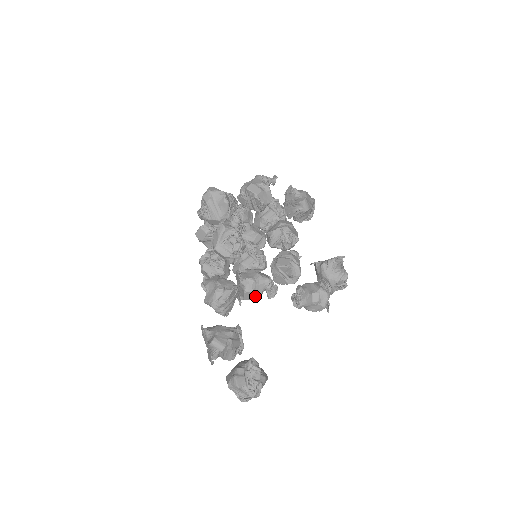
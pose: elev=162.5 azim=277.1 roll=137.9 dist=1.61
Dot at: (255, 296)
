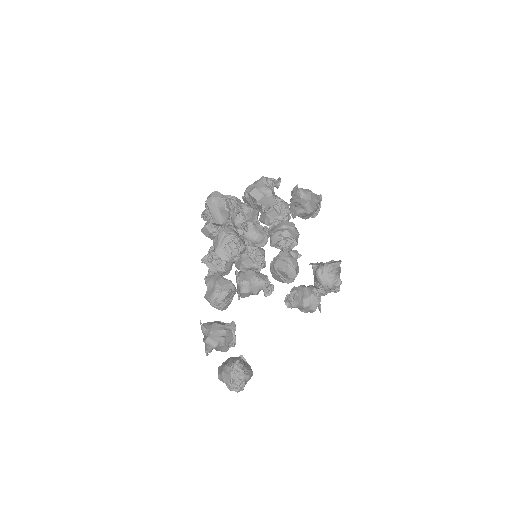
Dot at: (252, 294)
